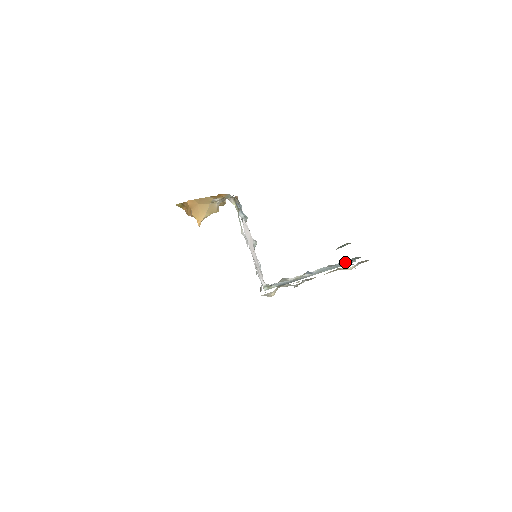
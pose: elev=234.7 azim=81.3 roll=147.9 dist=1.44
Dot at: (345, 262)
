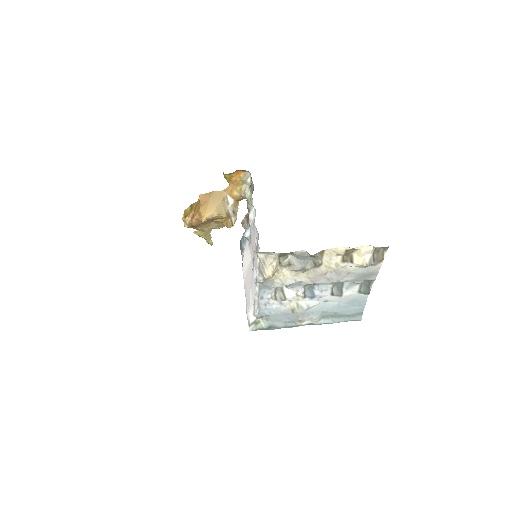
Dot at: (351, 307)
